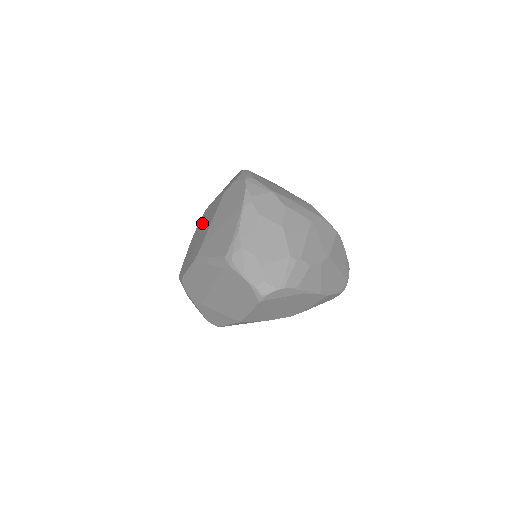
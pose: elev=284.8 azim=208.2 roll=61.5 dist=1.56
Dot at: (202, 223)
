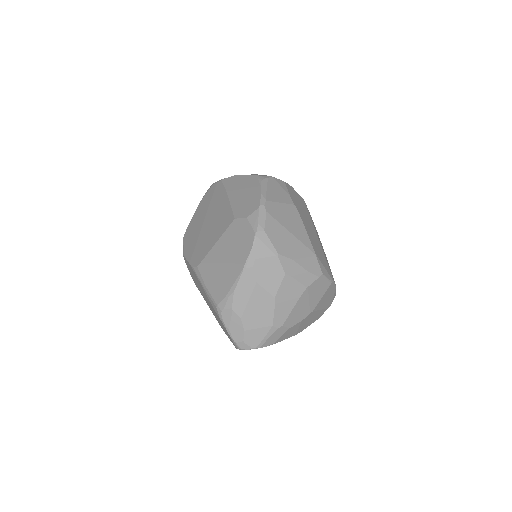
Dot at: (213, 205)
